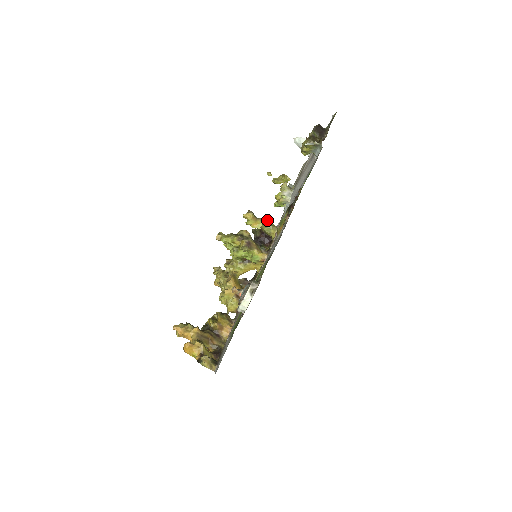
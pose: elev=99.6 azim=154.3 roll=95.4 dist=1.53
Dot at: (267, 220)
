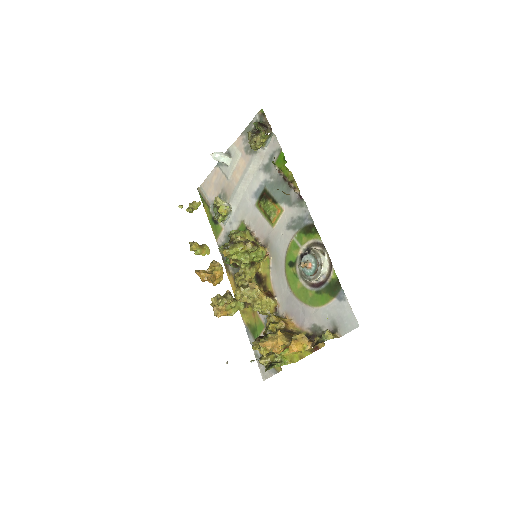
Dot at: (230, 231)
